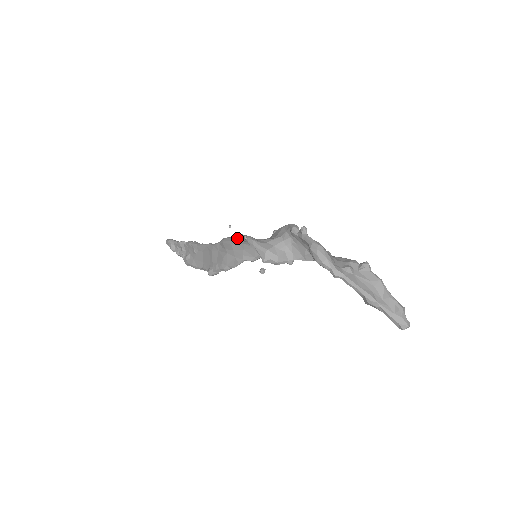
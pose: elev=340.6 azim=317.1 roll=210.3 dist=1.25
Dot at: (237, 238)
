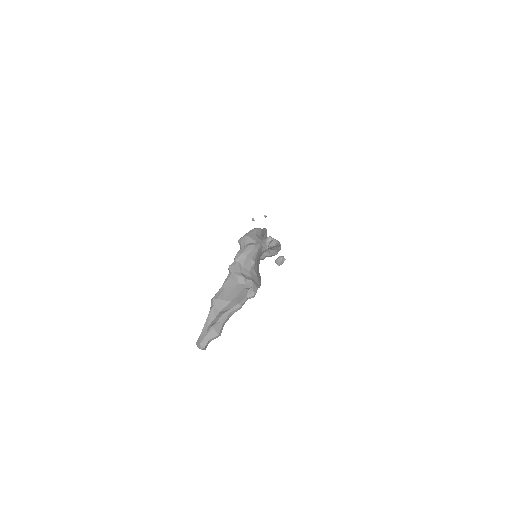
Dot at: occluded
